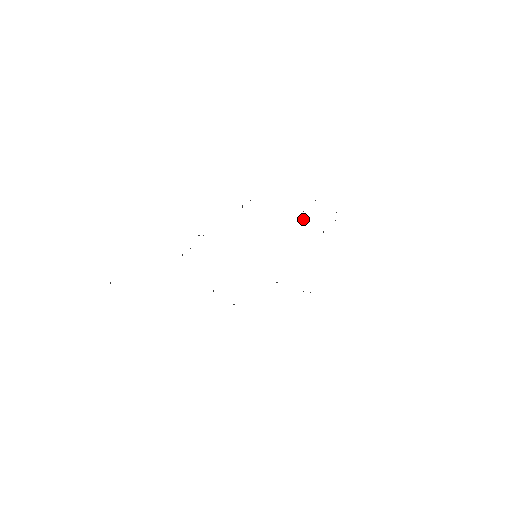
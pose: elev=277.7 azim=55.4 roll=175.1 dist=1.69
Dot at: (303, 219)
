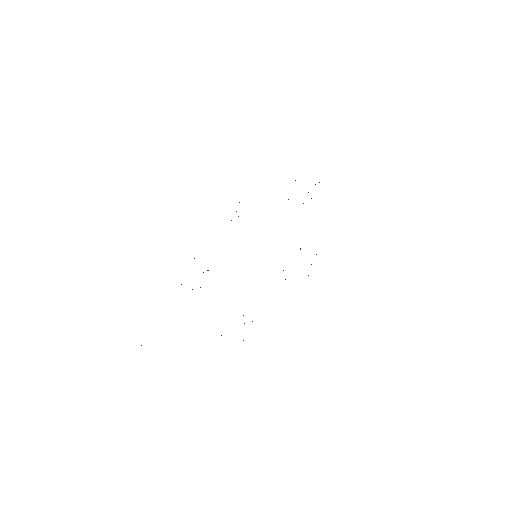
Dot at: (288, 199)
